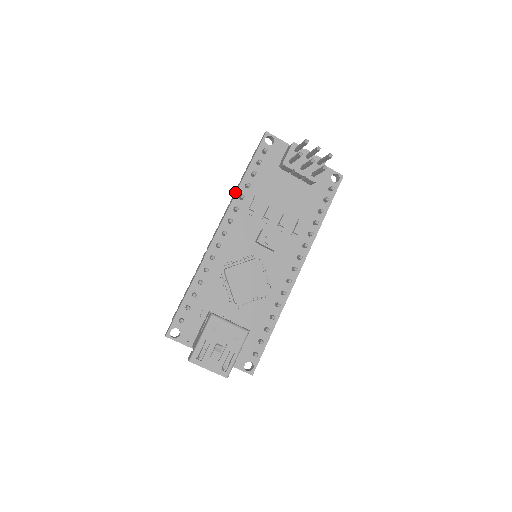
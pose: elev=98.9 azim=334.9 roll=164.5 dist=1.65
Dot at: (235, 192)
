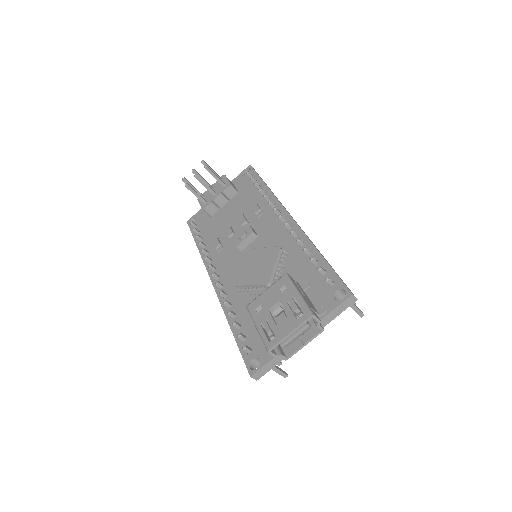
Dot at: occluded
